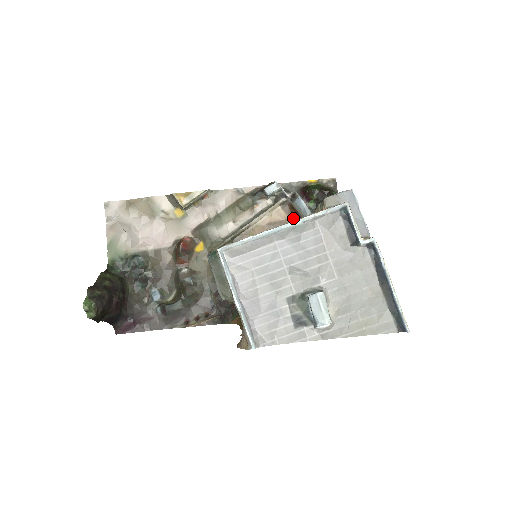
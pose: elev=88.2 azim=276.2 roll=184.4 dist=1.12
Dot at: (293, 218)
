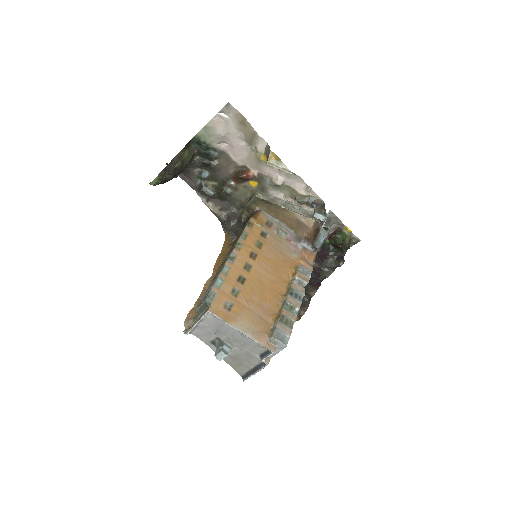
Dot at: (313, 232)
